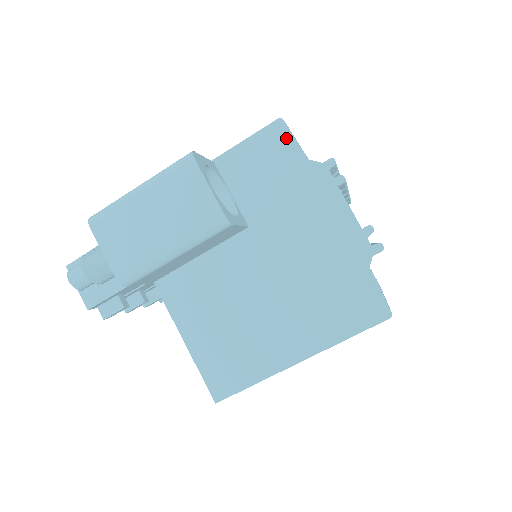
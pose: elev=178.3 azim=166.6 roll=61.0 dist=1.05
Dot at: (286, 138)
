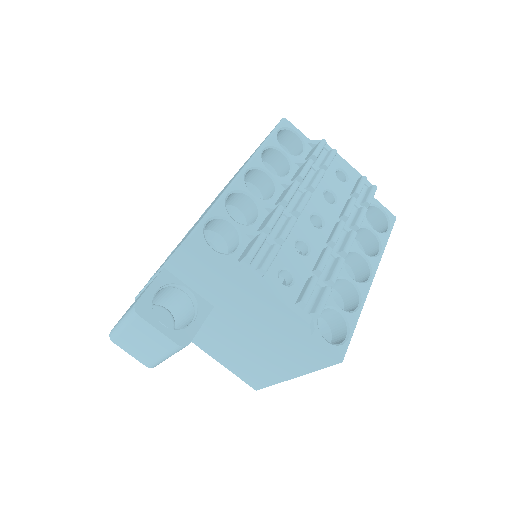
Dot at: (201, 252)
